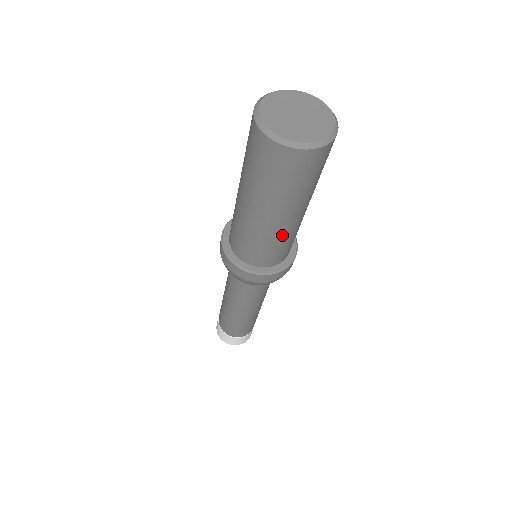
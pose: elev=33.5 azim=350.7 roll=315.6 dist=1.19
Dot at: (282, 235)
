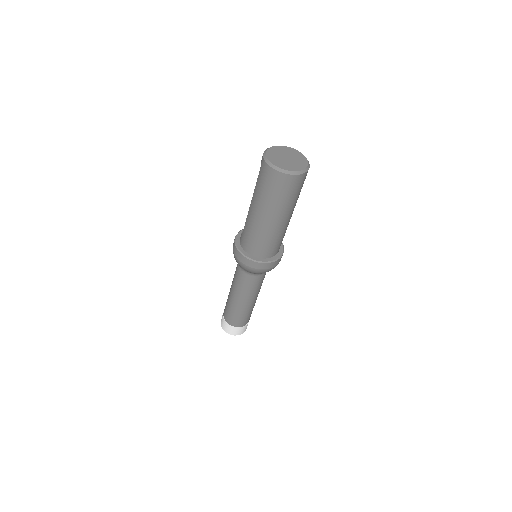
Dot at: (281, 232)
